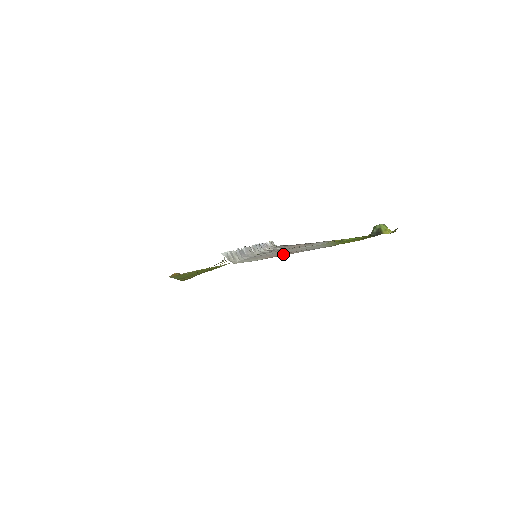
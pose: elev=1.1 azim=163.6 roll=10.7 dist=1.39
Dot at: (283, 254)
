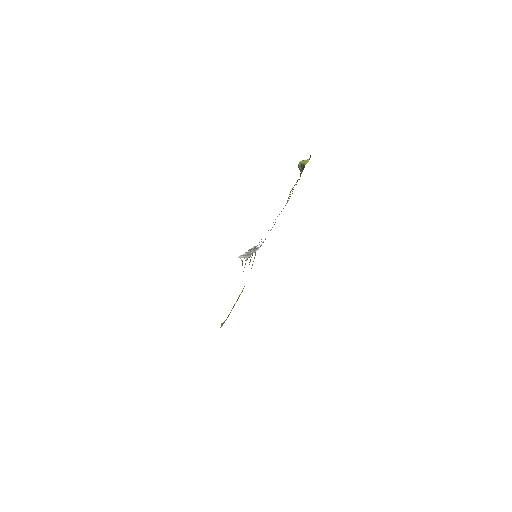
Dot at: occluded
